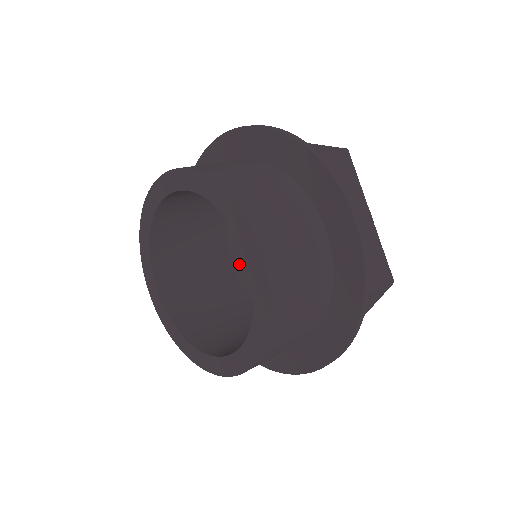
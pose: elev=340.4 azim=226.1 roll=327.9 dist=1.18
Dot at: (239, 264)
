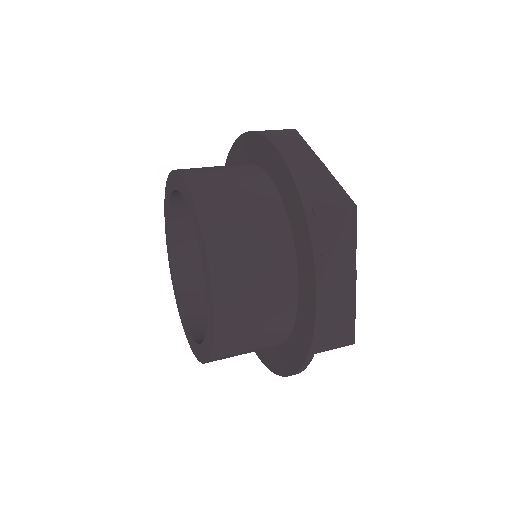
Dot at: occluded
